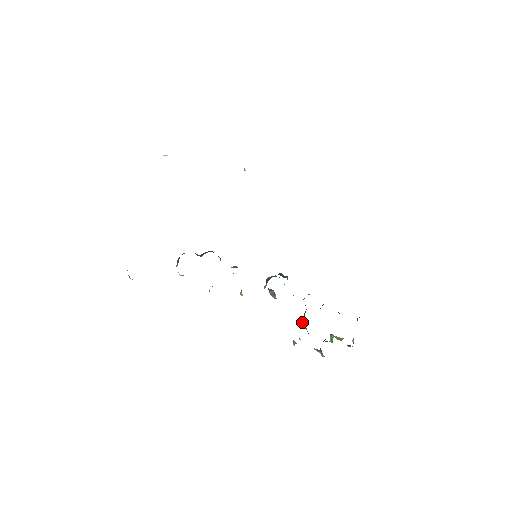
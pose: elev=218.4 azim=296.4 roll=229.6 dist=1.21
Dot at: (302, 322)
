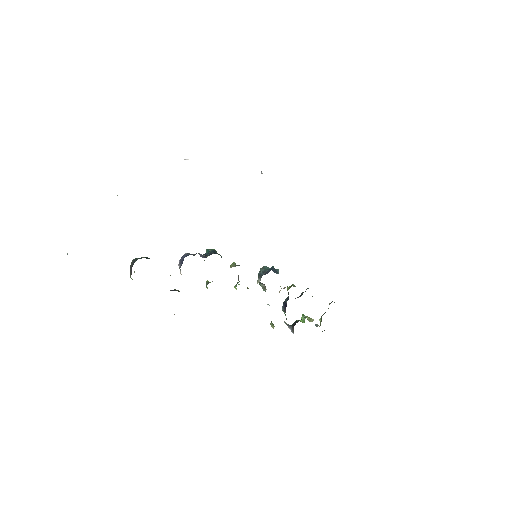
Dot at: (282, 307)
